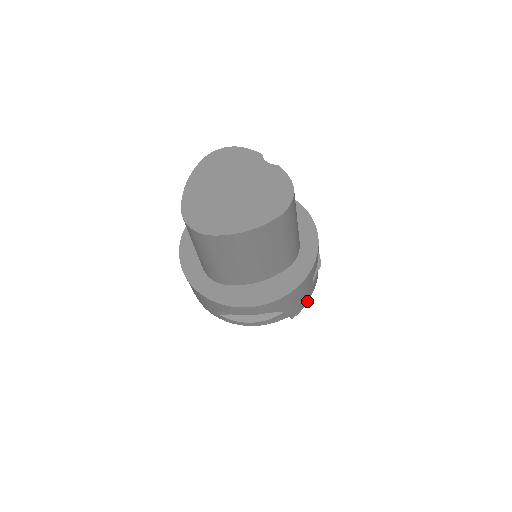
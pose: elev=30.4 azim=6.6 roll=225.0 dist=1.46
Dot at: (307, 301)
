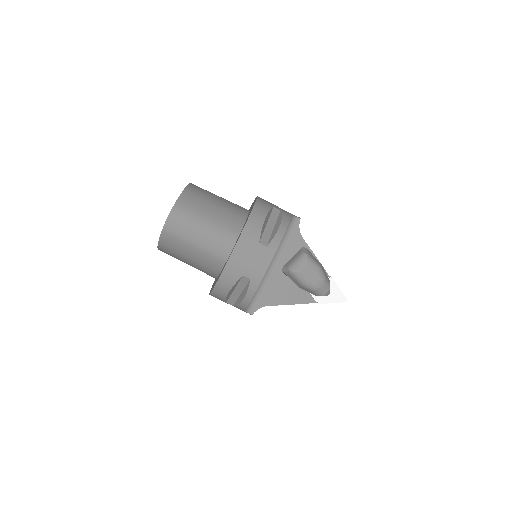
Dot at: occluded
